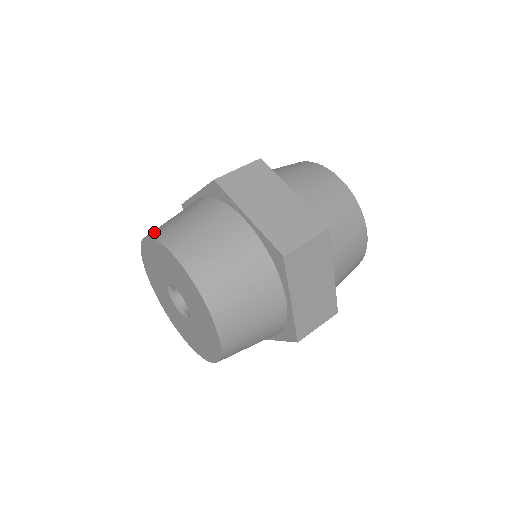
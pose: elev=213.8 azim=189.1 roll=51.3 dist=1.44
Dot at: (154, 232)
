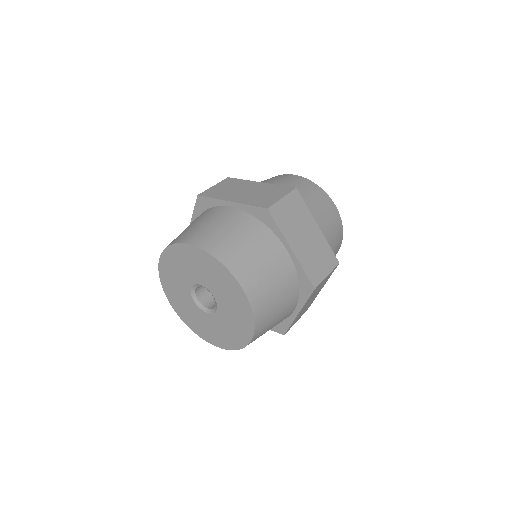
Dot at: (206, 244)
